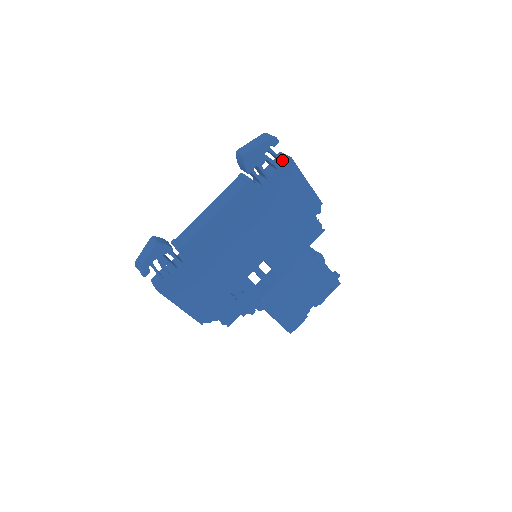
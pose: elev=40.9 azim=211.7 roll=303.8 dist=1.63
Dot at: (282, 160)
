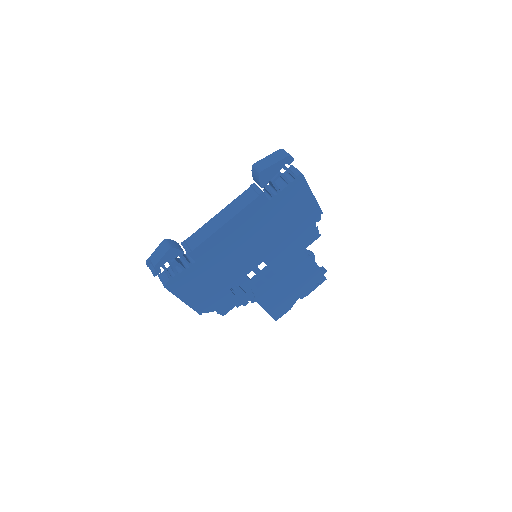
Dot at: (294, 176)
